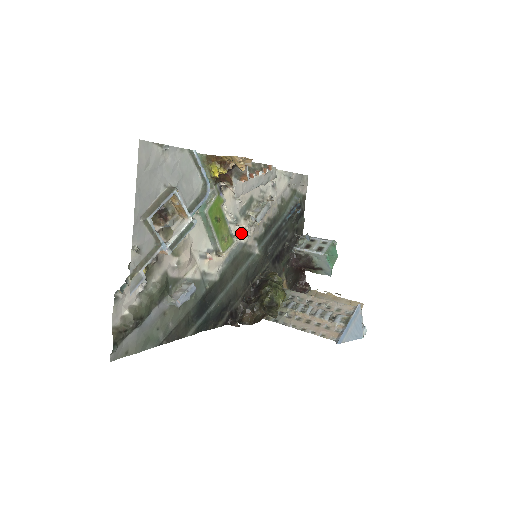
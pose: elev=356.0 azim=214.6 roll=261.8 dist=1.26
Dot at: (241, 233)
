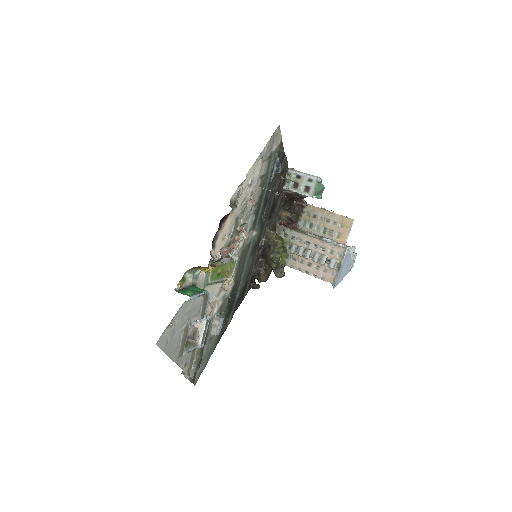
Dot at: (238, 244)
